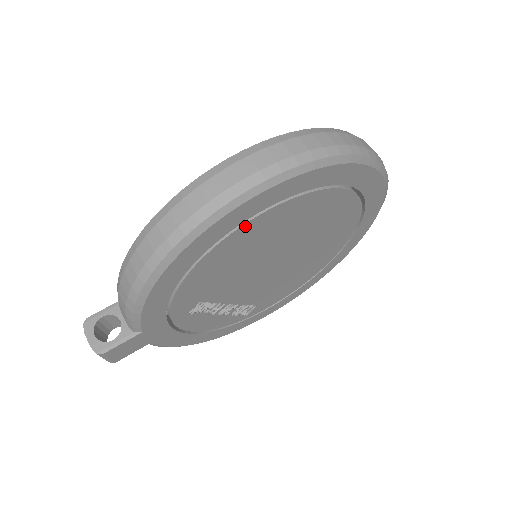
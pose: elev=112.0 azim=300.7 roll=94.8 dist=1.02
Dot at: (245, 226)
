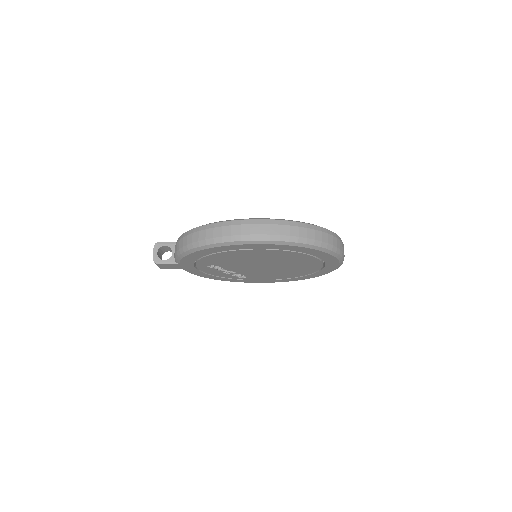
Dot at: (246, 250)
